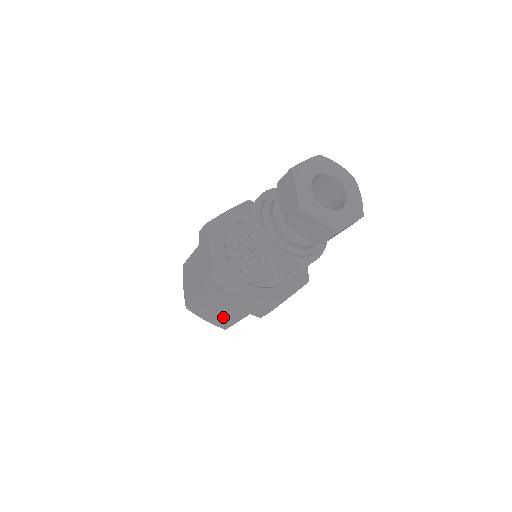
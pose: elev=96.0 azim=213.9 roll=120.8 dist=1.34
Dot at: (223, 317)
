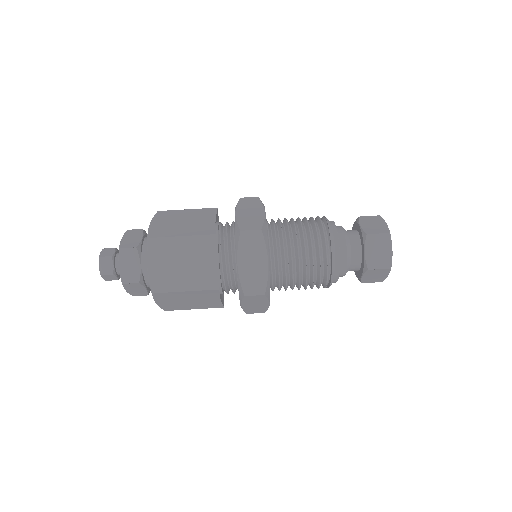
Dot at: (183, 275)
